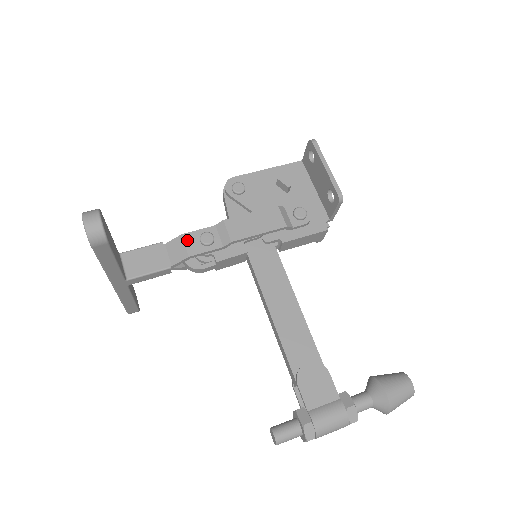
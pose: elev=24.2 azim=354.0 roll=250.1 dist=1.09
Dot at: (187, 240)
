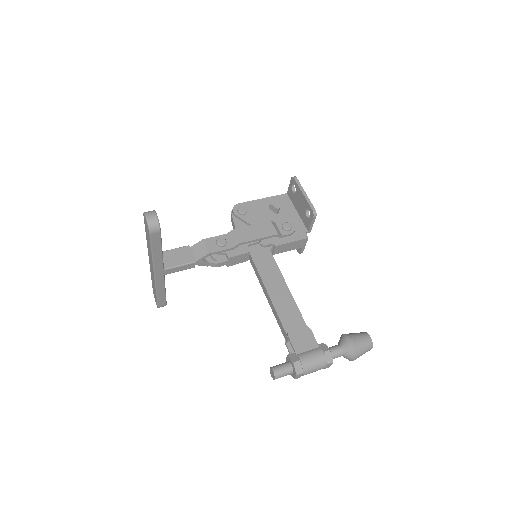
Dot at: (207, 243)
